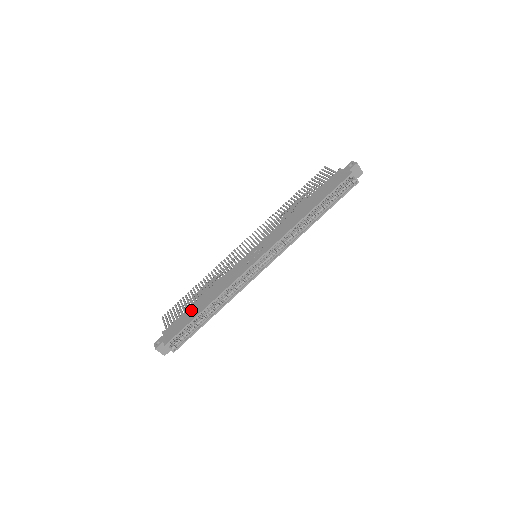
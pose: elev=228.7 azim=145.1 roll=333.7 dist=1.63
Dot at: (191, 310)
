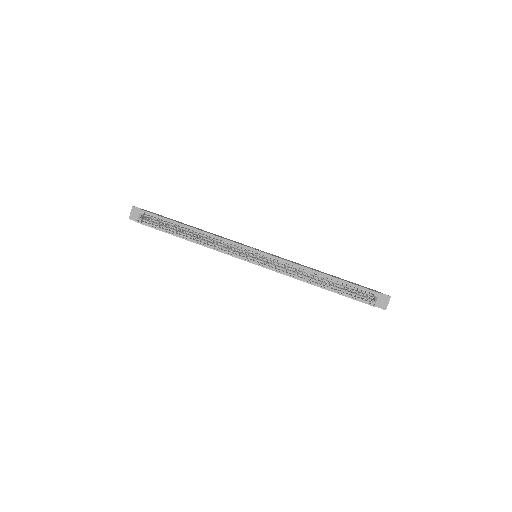
Dot at: occluded
